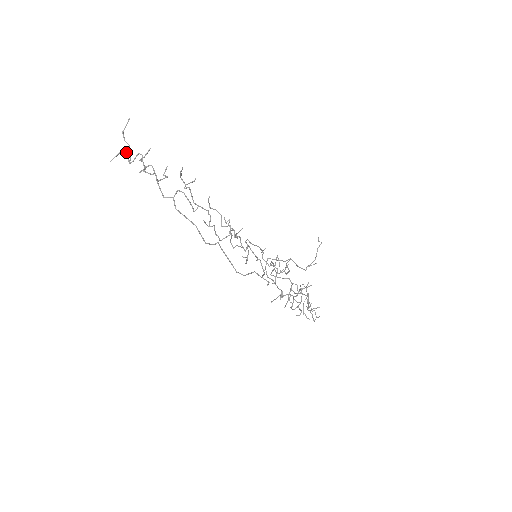
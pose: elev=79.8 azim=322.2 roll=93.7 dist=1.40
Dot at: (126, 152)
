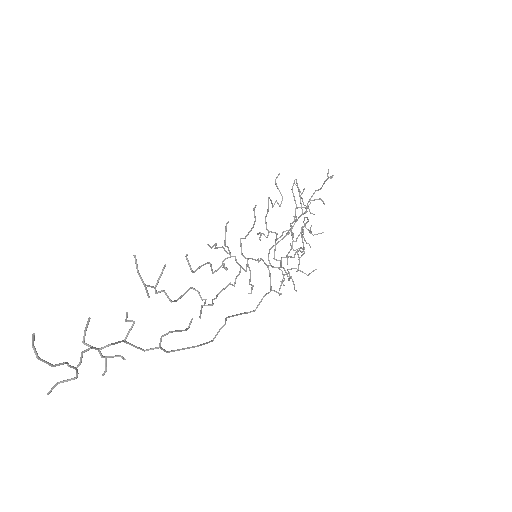
Dot at: occluded
